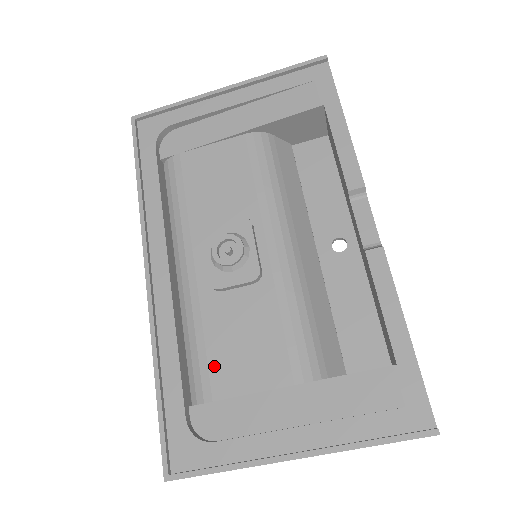
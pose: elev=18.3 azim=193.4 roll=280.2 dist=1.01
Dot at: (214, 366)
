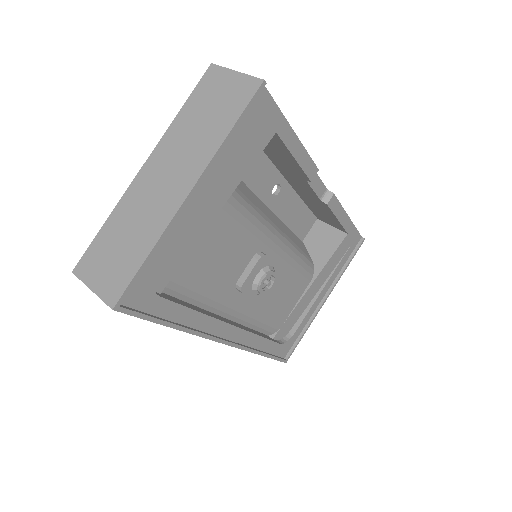
Dot at: (276, 318)
